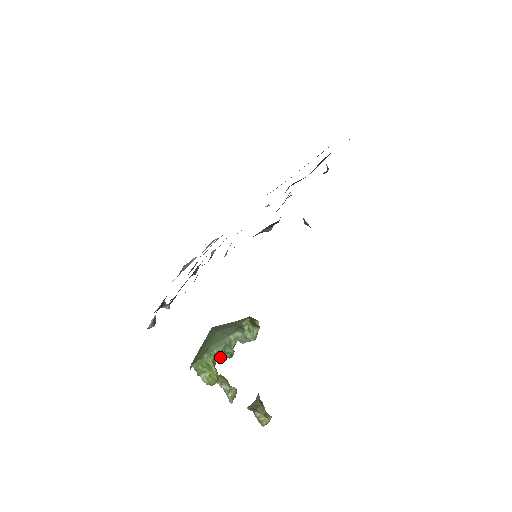
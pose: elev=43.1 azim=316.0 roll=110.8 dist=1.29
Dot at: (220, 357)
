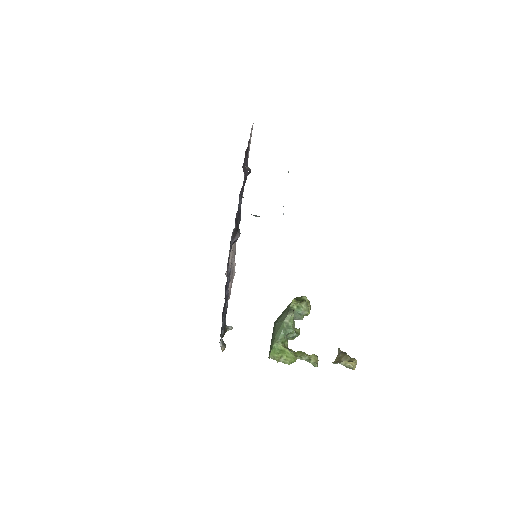
Dot at: (291, 339)
